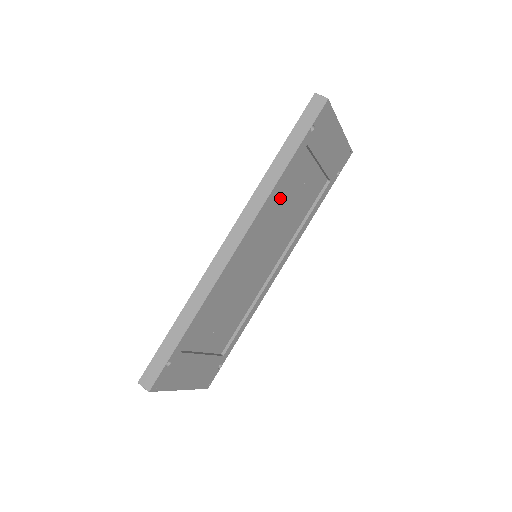
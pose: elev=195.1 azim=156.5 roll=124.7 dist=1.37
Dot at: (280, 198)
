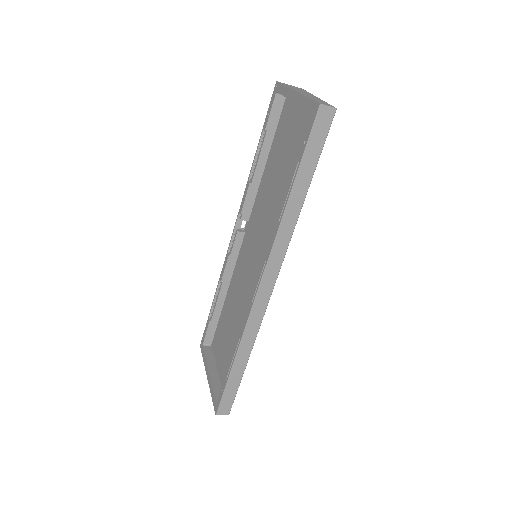
Dot at: occluded
